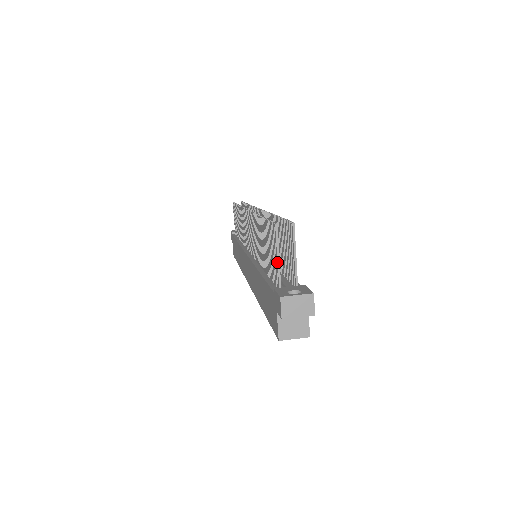
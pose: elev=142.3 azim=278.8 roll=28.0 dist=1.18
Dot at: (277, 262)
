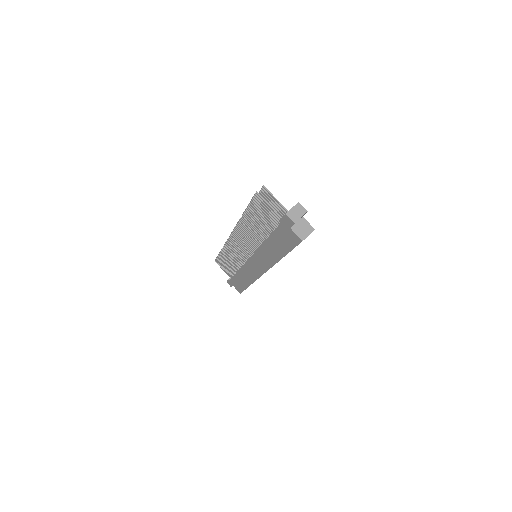
Dot at: (271, 208)
